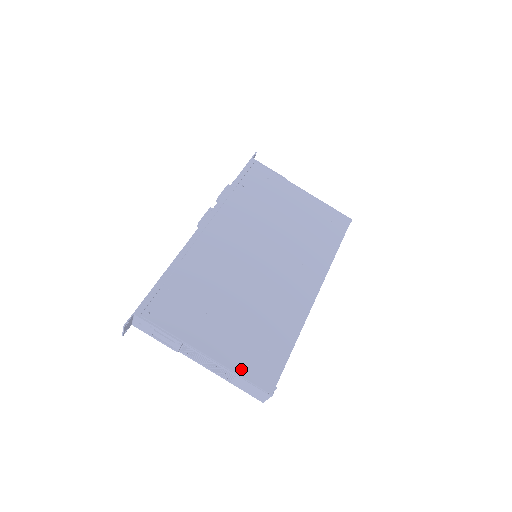
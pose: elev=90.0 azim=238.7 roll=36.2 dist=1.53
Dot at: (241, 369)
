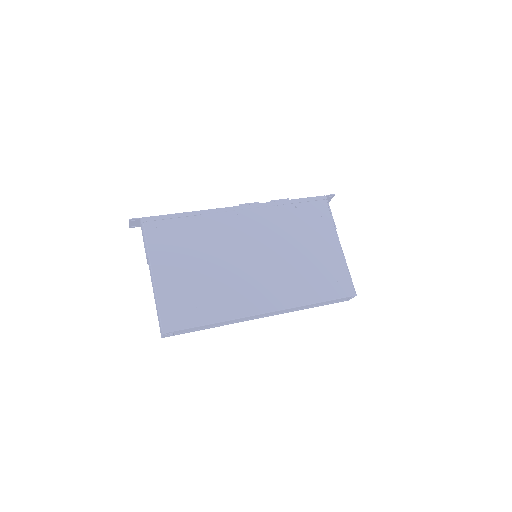
Dot at: (163, 302)
